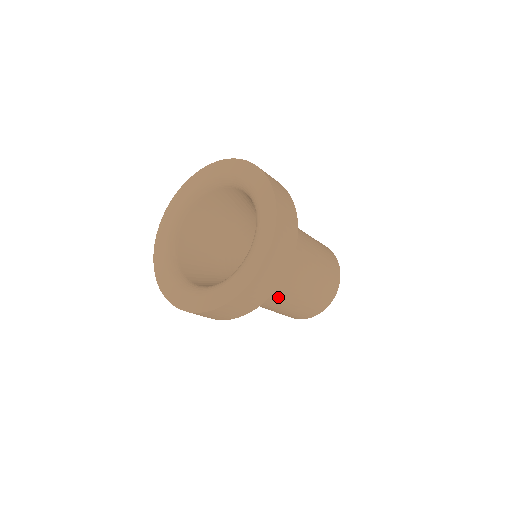
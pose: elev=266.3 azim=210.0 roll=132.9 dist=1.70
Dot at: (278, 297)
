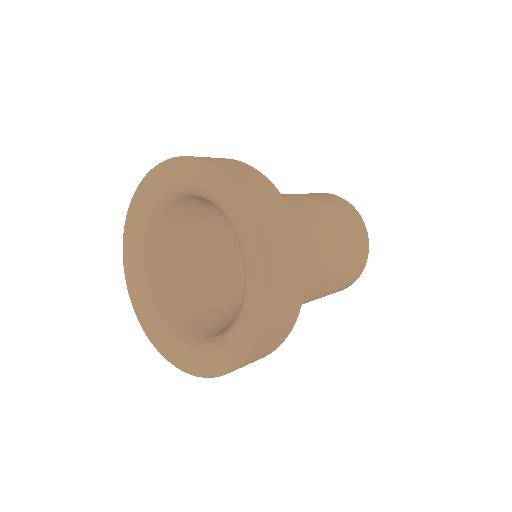
Dot at: occluded
